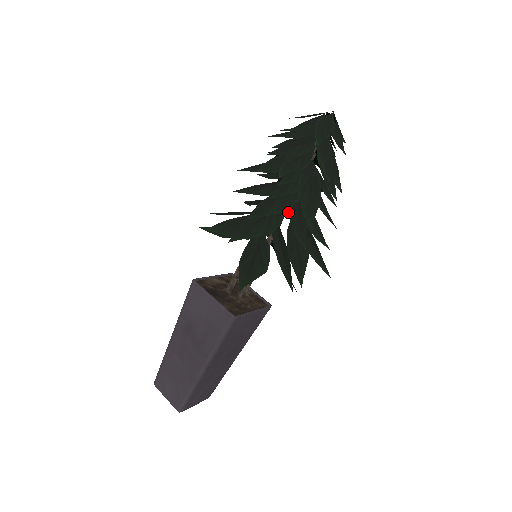
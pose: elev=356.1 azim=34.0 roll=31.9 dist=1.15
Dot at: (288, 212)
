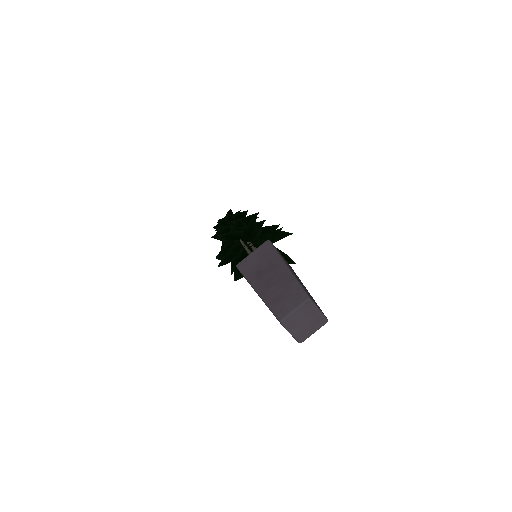
Dot at: occluded
